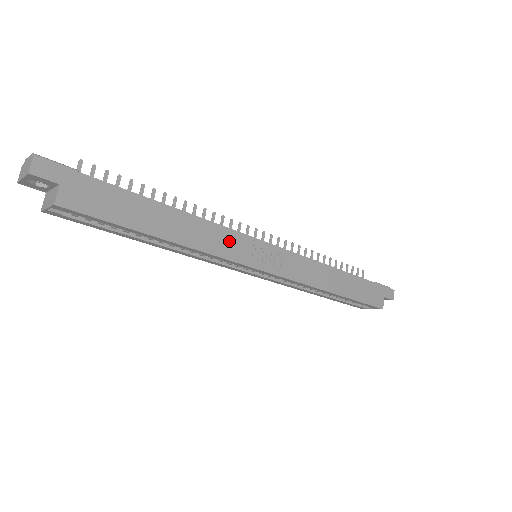
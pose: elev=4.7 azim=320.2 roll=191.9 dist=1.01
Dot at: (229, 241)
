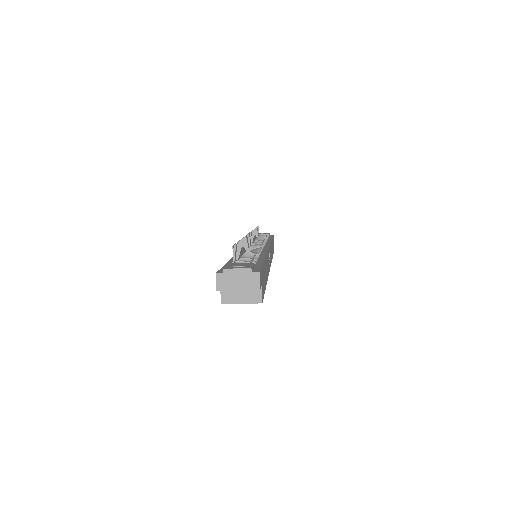
Dot at: (268, 260)
